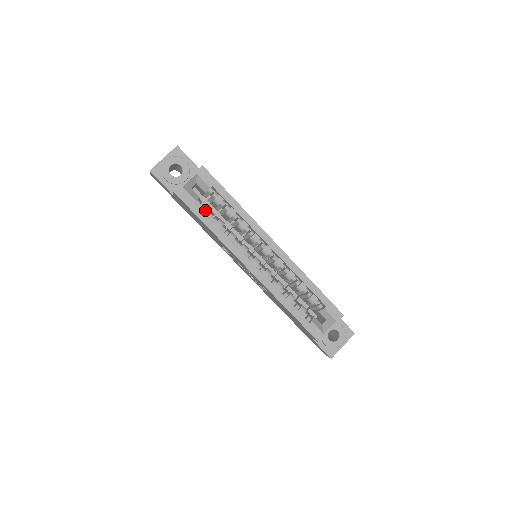
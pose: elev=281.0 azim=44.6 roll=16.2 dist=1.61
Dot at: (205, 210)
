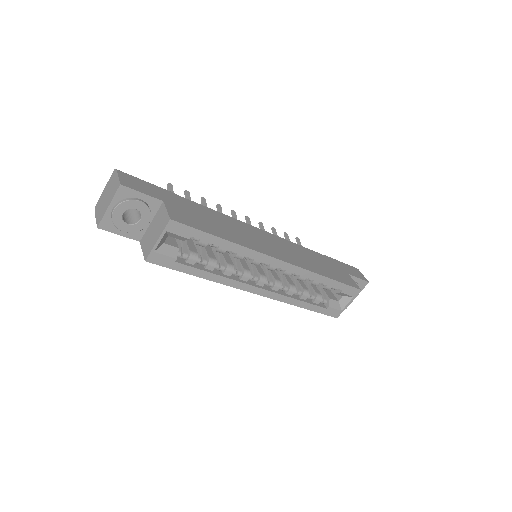
Dot at: (190, 260)
